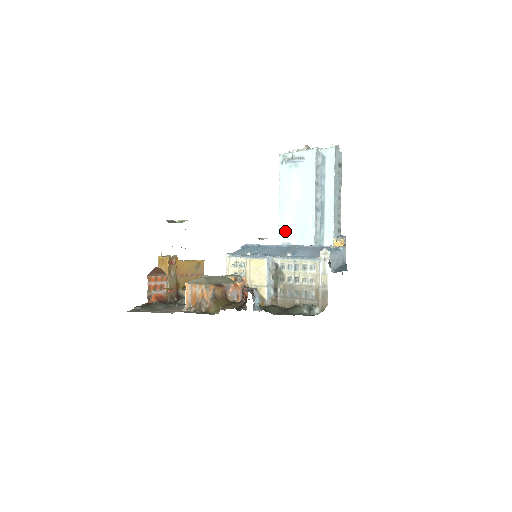
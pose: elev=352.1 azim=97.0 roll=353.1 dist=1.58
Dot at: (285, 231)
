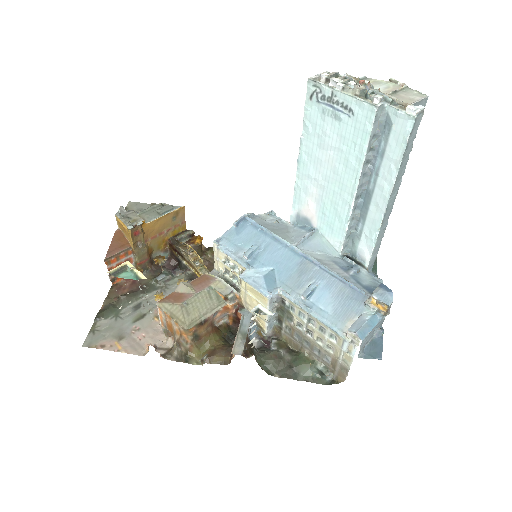
Dot at: (303, 201)
